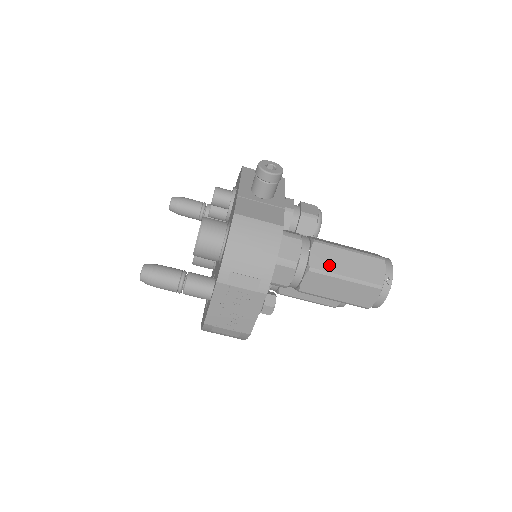
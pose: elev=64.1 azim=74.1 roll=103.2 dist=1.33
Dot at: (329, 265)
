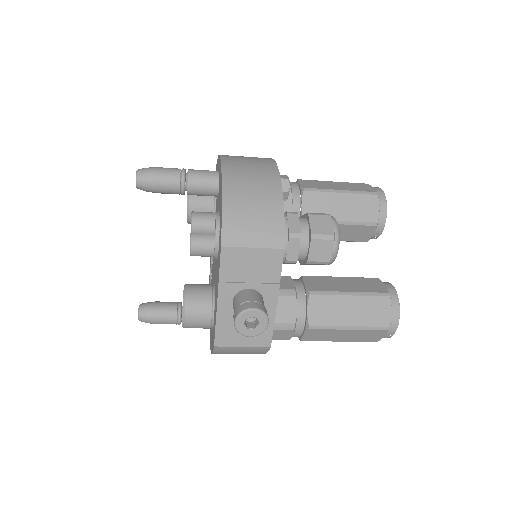
Dot at: (323, 338)
